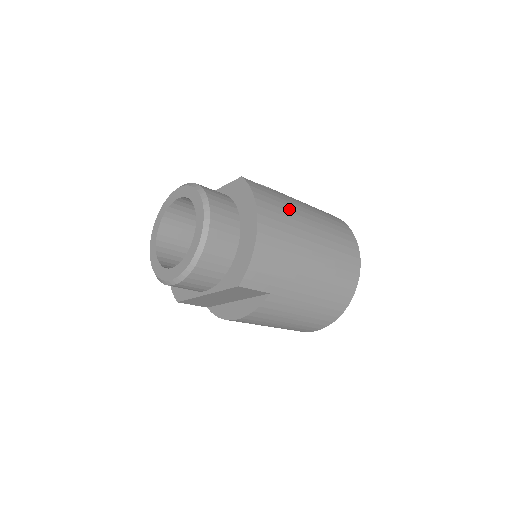
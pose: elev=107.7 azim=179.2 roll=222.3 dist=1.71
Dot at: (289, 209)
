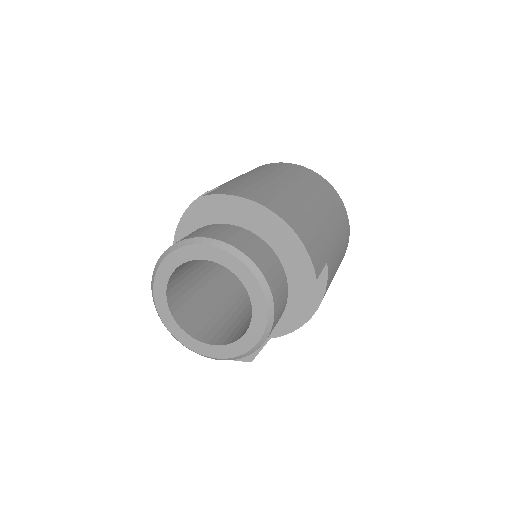
Dot at: (260, 184)
